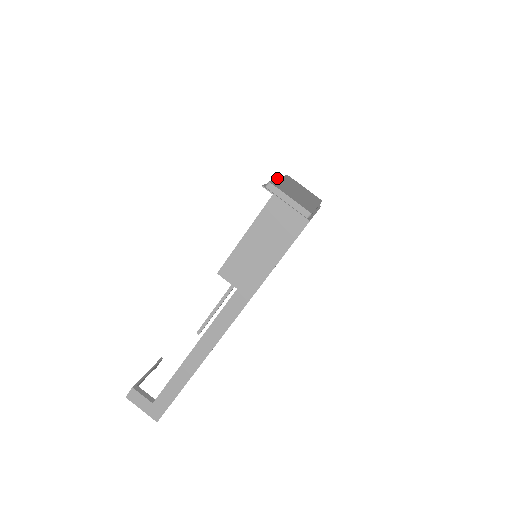
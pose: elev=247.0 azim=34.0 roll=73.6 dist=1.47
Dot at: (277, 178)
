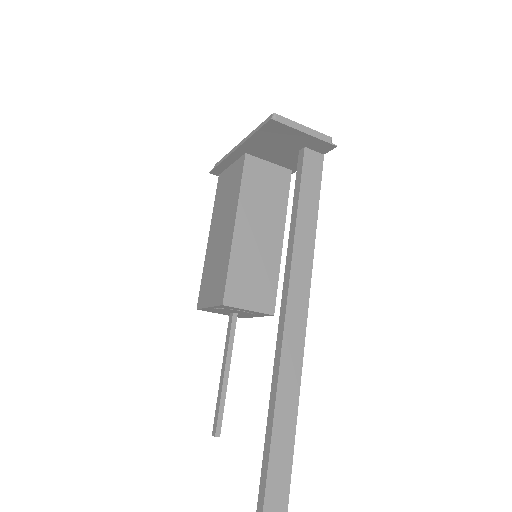
Dot at: occluded
